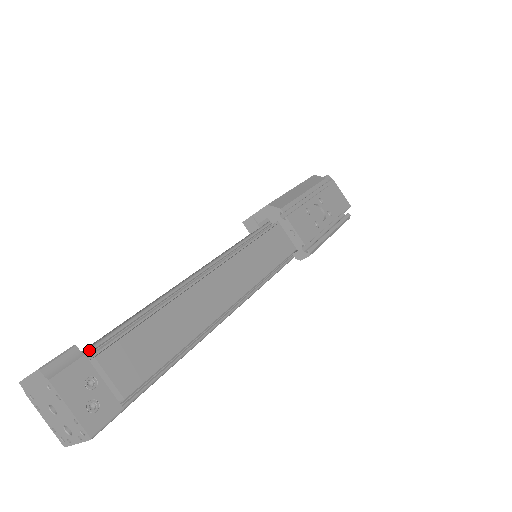
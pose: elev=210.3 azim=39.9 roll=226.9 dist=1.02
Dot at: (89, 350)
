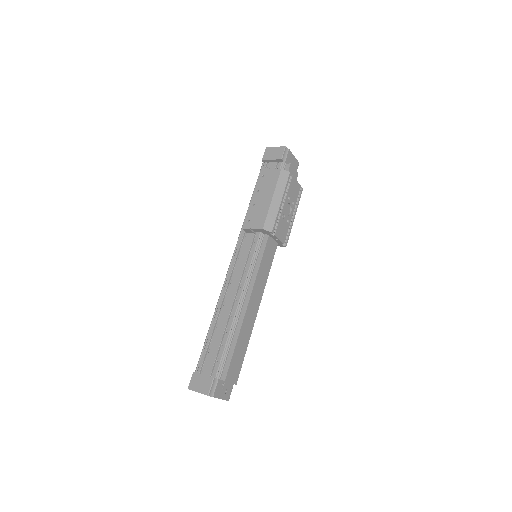
Dot at: (219, 376)
